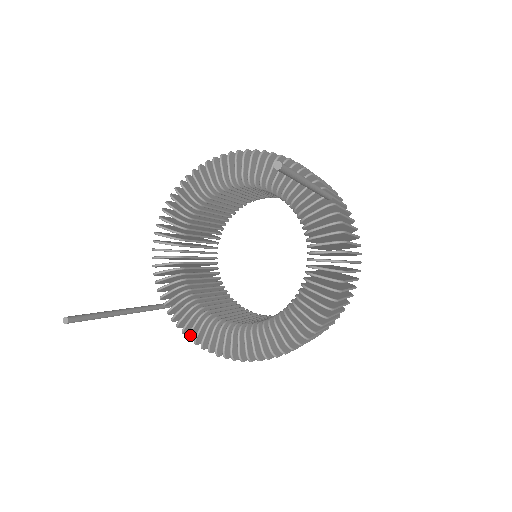
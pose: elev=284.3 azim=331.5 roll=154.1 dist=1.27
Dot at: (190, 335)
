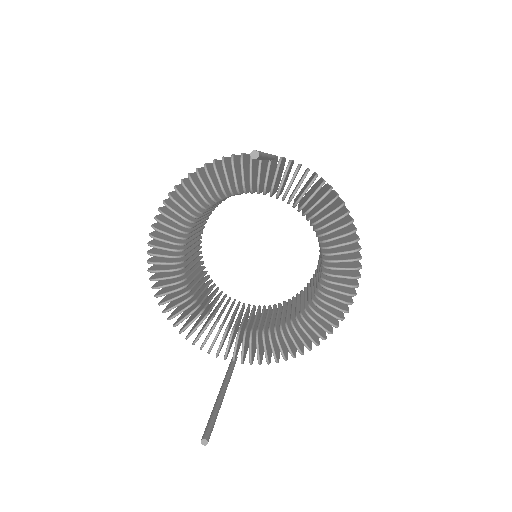
Dot at: (276, 359)
